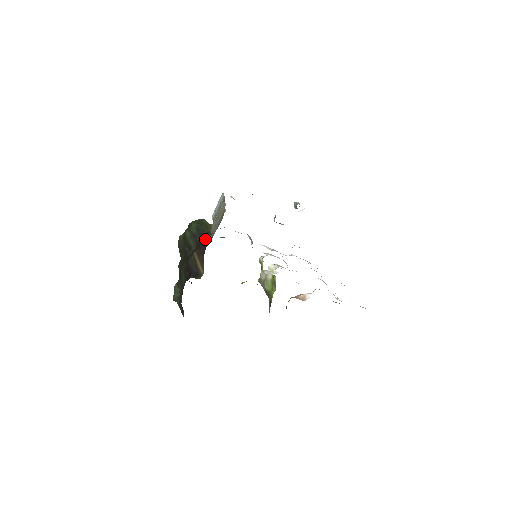
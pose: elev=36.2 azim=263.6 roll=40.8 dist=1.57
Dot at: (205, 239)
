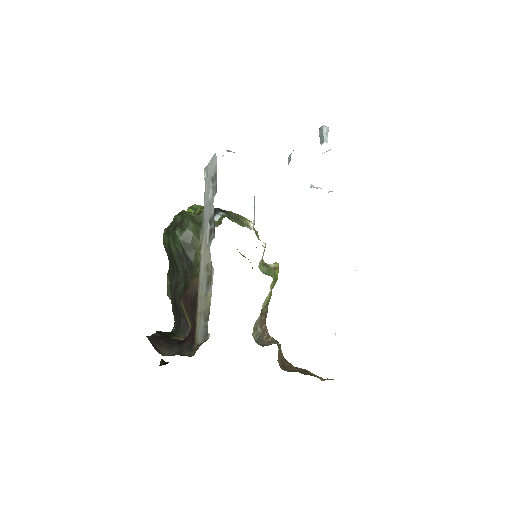
Dot at: (192, 293)
